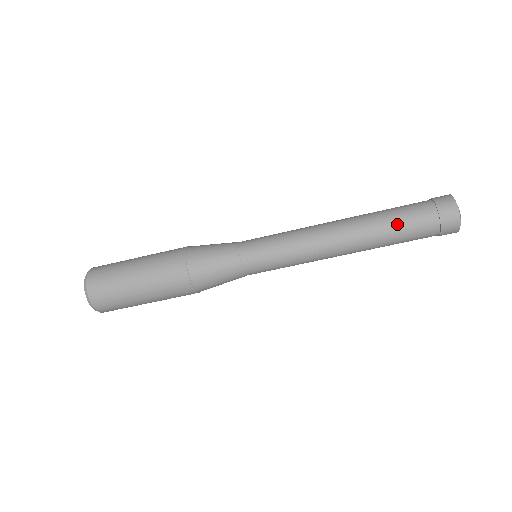
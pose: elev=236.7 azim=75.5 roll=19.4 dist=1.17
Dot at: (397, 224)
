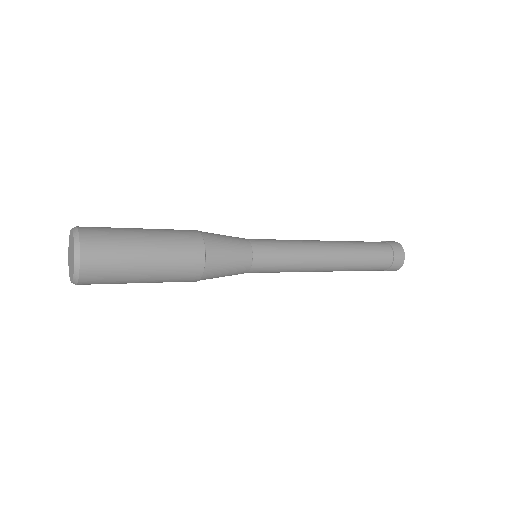
Dot at: (362, 270)
